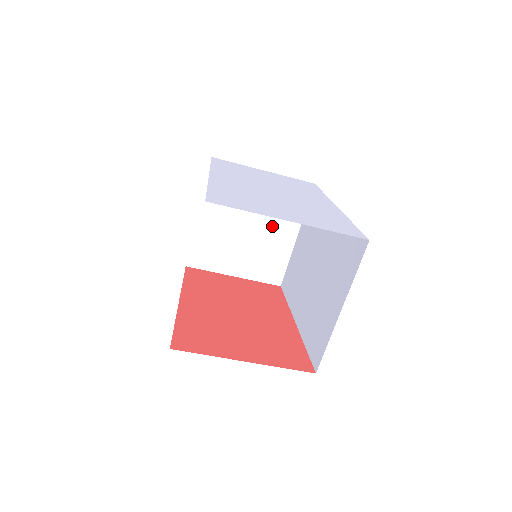
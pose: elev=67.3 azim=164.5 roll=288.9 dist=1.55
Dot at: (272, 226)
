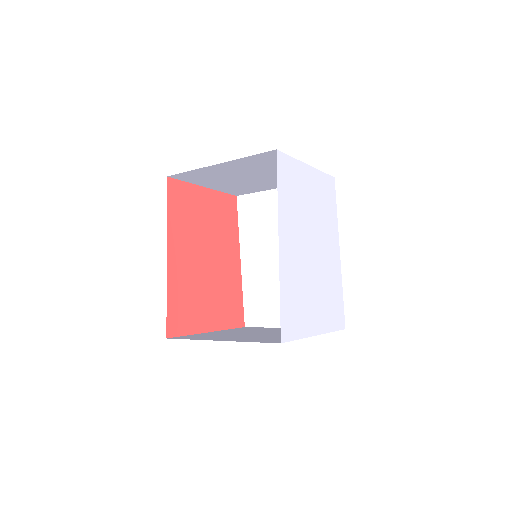
Dot at: (272, 181)
